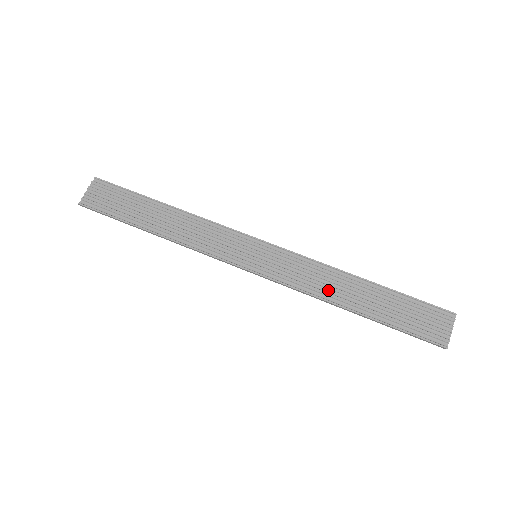
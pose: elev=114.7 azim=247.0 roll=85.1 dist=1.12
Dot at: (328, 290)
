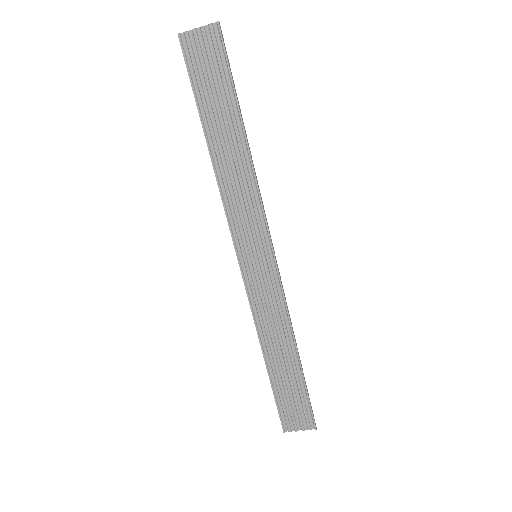
Dot at: (269, 331)
